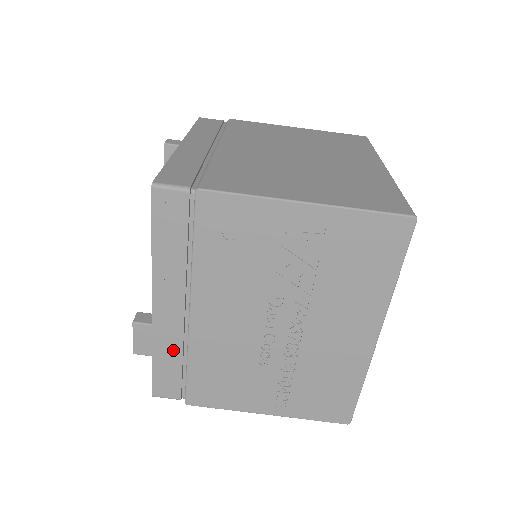
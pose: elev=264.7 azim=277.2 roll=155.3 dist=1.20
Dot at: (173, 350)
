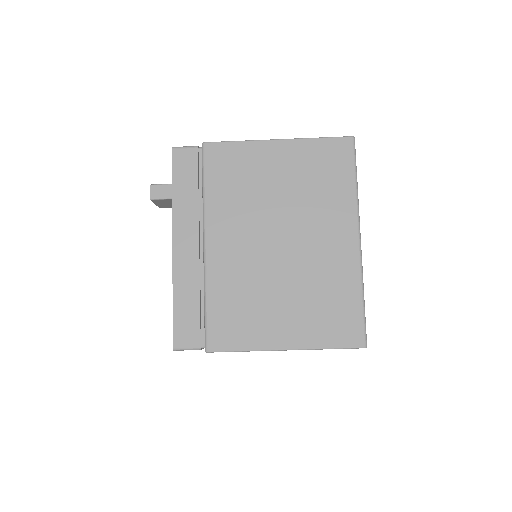
Dot at: occluded
